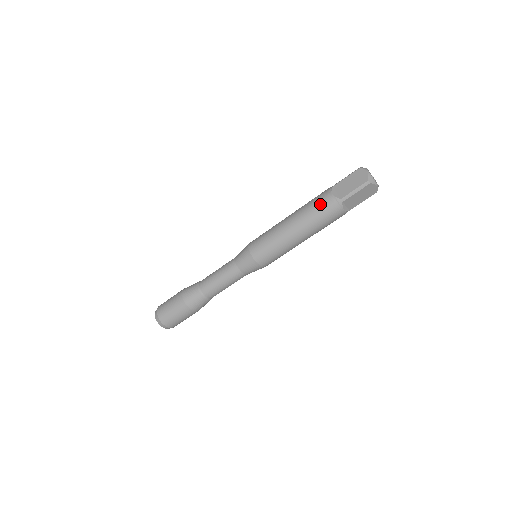
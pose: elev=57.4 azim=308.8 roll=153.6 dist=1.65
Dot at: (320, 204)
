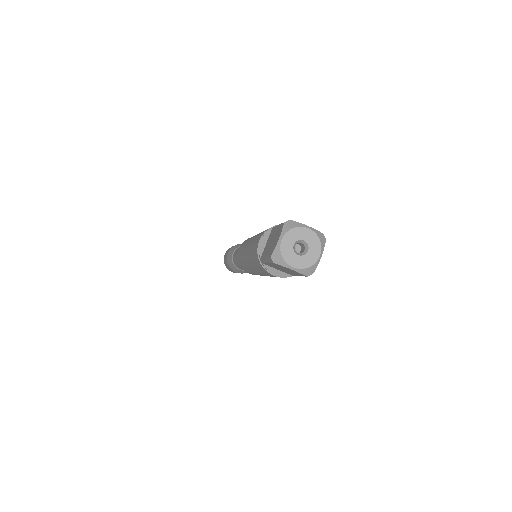
Dot at: occluded
